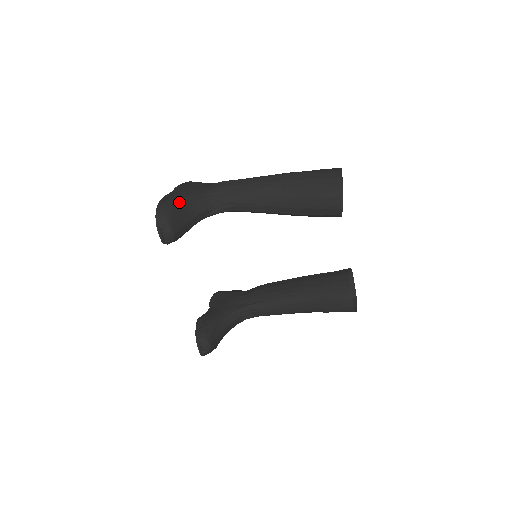
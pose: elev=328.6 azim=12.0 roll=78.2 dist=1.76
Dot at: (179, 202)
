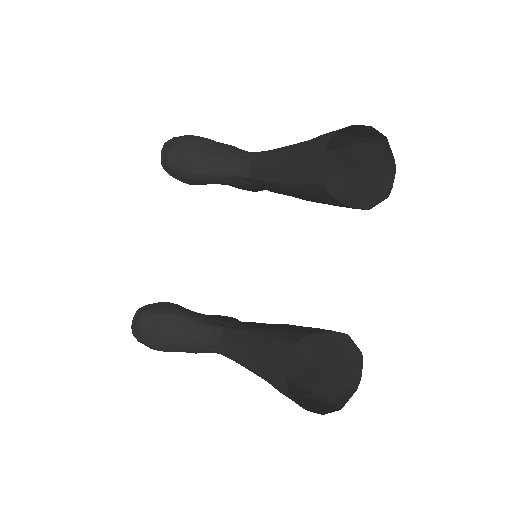
Dot at: (209, 143)
